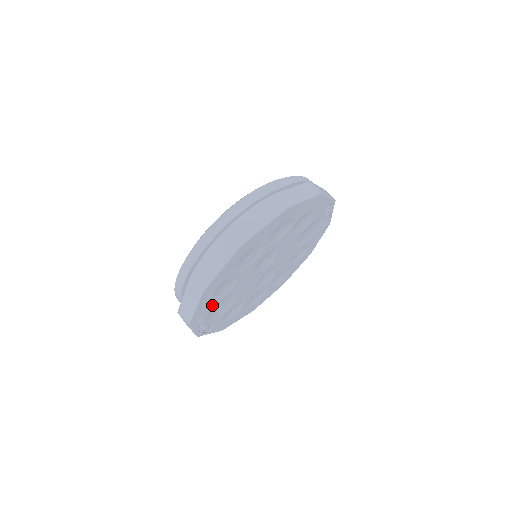
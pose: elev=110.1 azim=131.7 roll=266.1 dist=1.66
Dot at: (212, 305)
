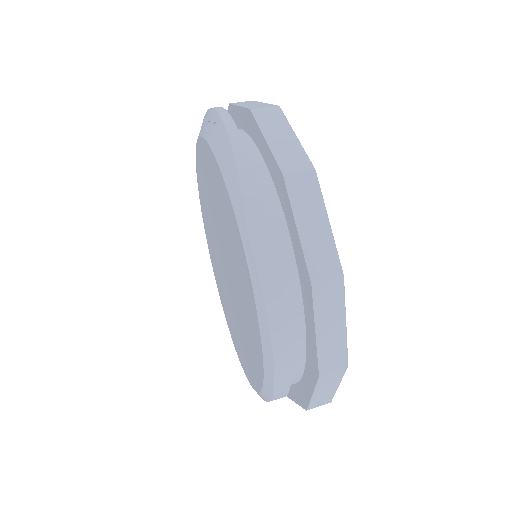
Dot at: occluded
